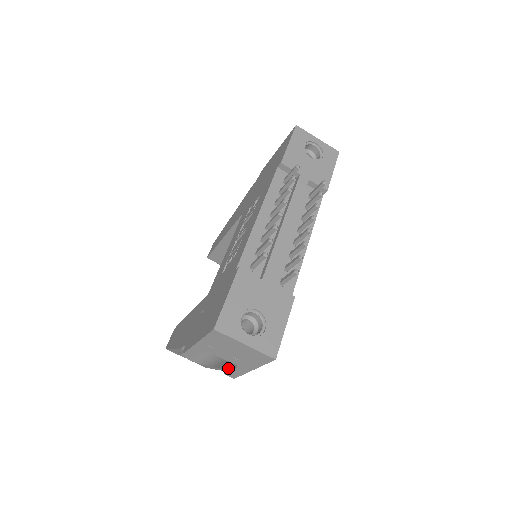
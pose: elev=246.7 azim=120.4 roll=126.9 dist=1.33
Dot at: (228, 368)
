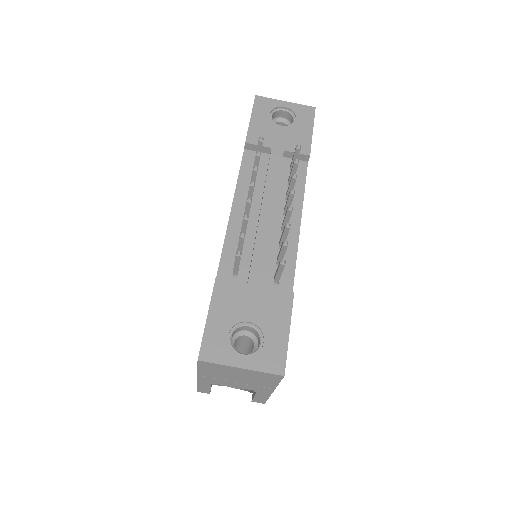
Dot at: (253, 394)
